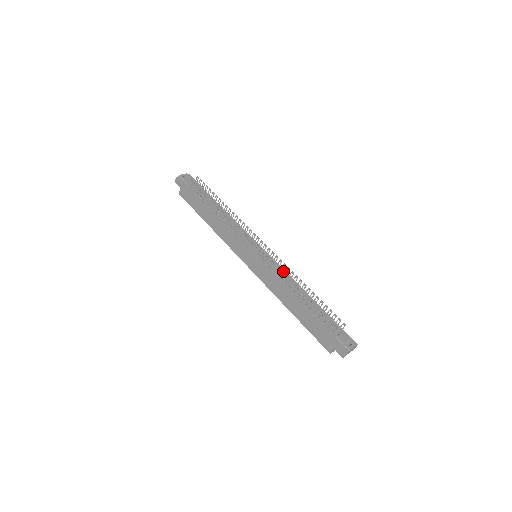
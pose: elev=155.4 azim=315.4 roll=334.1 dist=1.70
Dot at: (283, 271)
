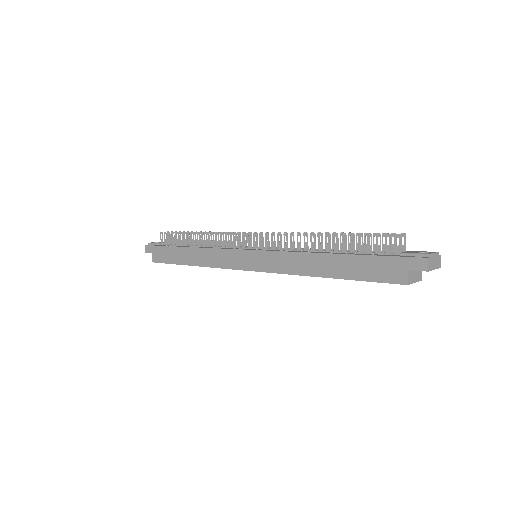
Dot at: (291, 235)
